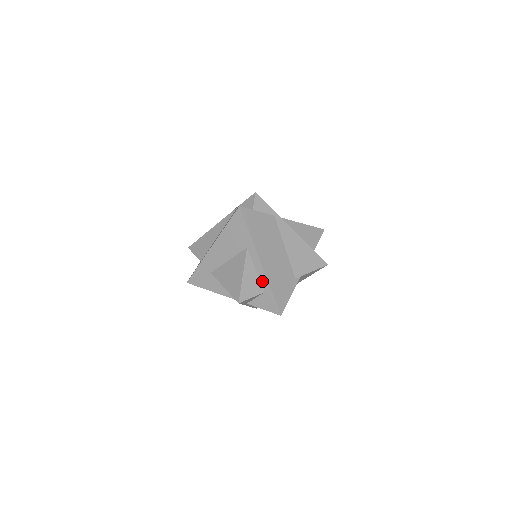
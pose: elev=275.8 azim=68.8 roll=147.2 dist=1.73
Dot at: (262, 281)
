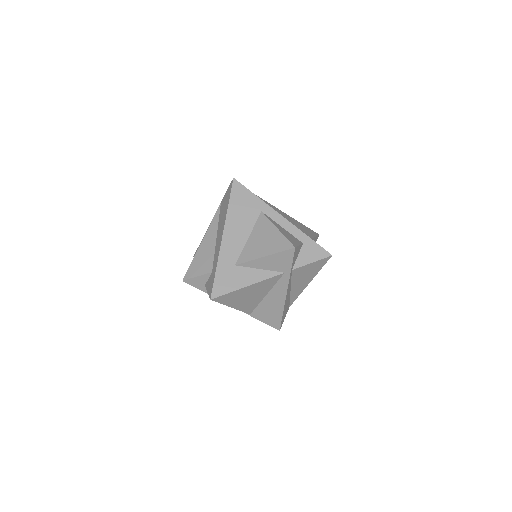
Dot at: (294, 234)
